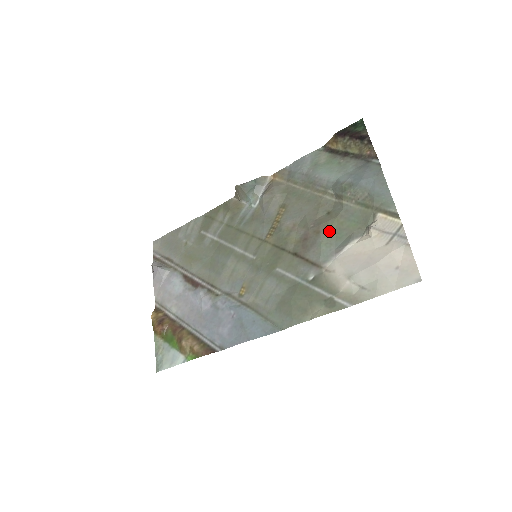
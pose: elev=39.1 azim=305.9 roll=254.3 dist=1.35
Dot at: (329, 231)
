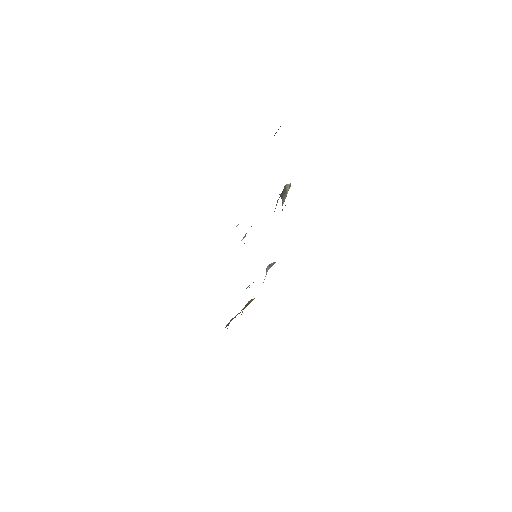
Dot at: occluded
